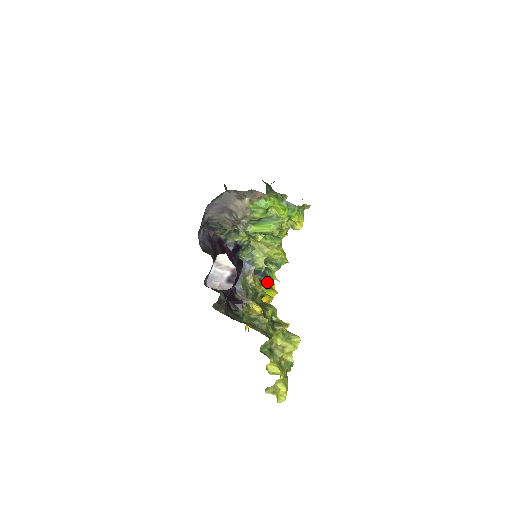
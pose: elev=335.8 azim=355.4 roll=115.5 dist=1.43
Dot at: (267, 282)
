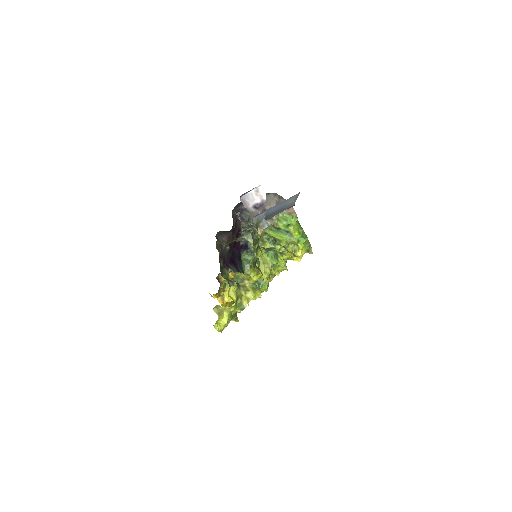
Dot at: occluded
